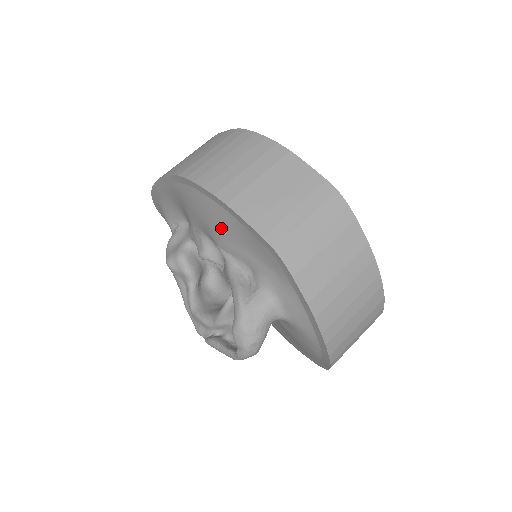
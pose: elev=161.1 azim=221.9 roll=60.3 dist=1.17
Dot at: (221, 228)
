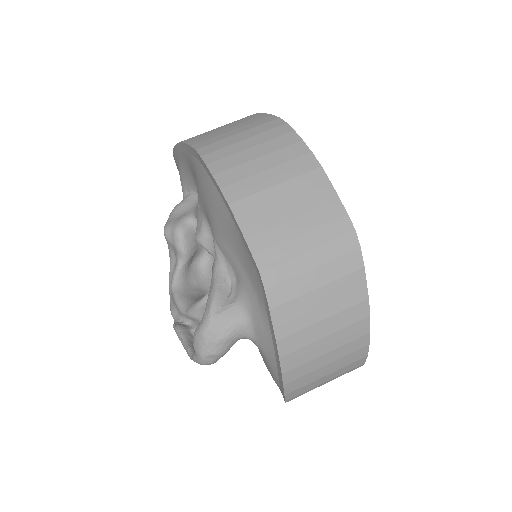
Dot at: (220, 223)
